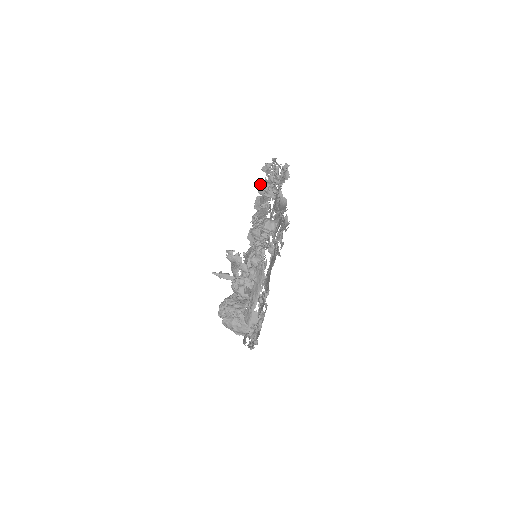
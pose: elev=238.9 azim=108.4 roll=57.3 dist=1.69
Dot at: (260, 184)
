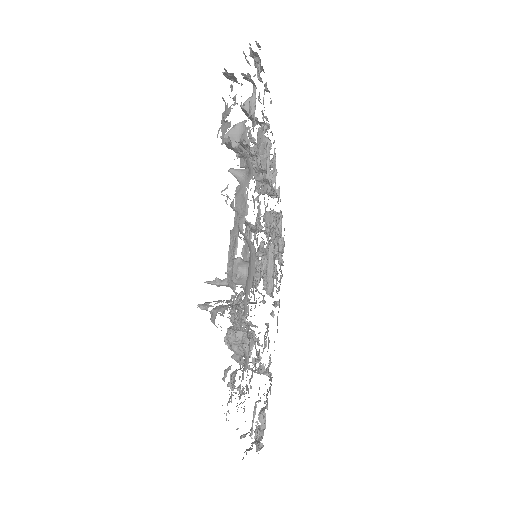
Dot at: occluded
